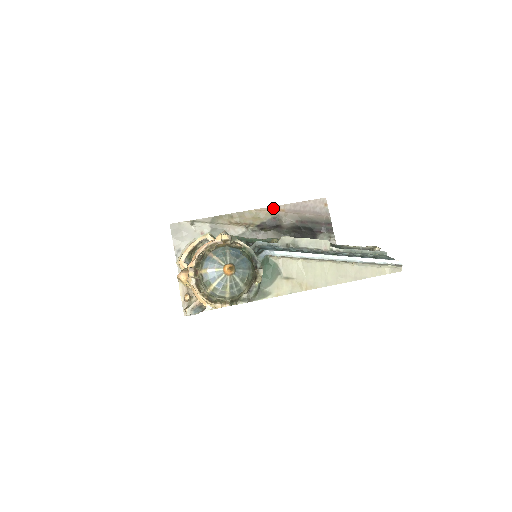
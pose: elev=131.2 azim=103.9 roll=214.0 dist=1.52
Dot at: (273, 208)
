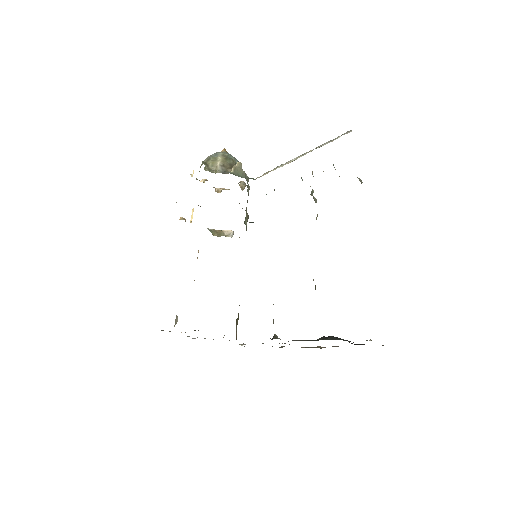
Dot at: occluded
